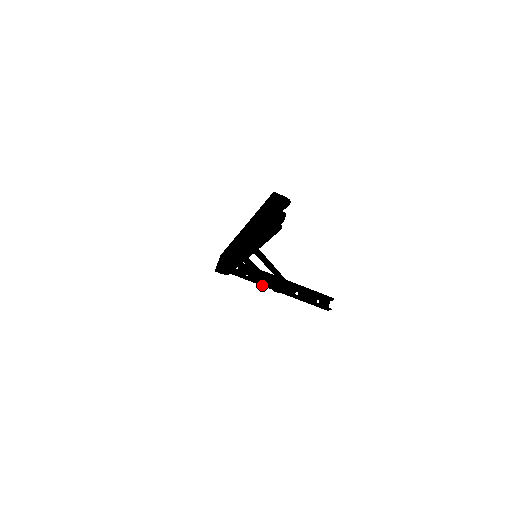
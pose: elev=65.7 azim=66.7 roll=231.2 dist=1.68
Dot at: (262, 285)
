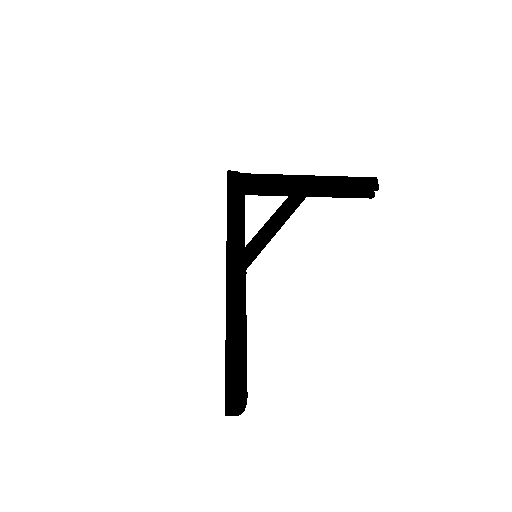
Dot at: occluded
